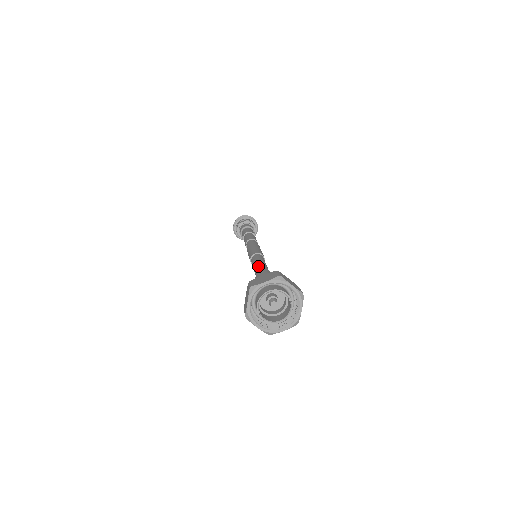
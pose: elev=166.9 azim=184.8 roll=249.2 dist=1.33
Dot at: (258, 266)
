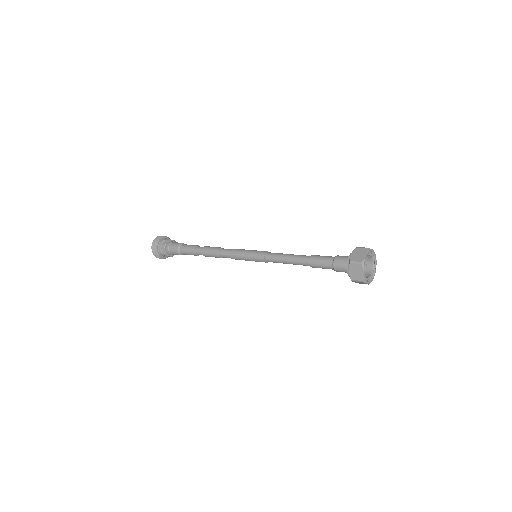
Dot at: (296, 257)
